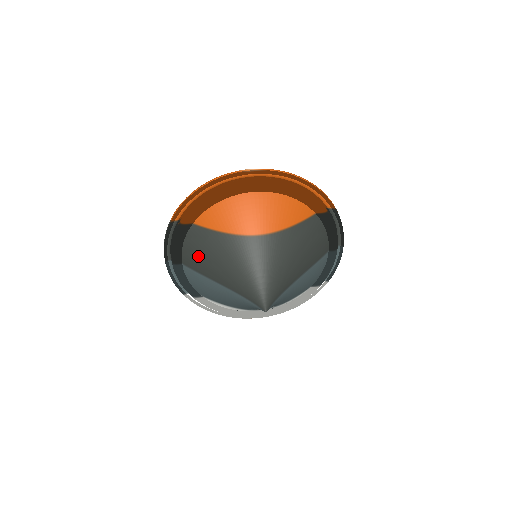
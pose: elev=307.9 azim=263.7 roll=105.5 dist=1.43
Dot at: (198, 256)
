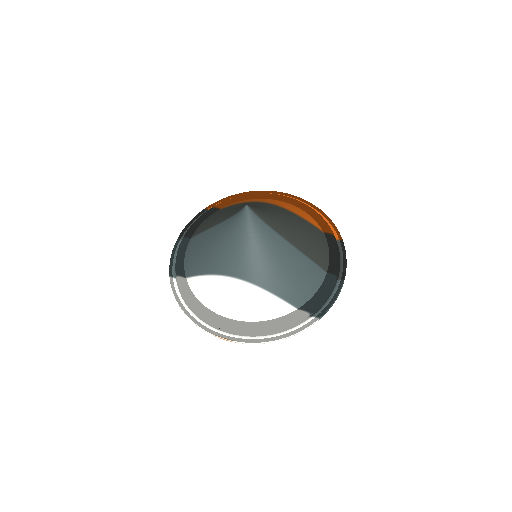
Dot at: (210, 219)
